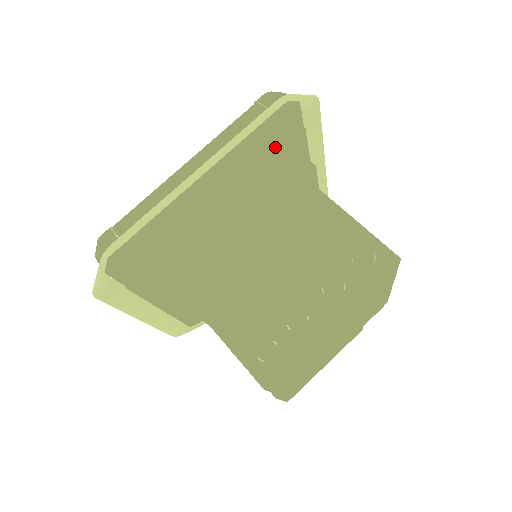
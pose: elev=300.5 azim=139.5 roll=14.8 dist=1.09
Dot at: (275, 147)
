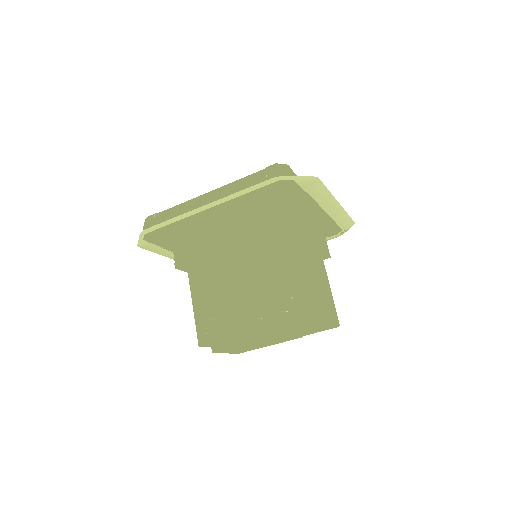
Dot at: (276, 199)
